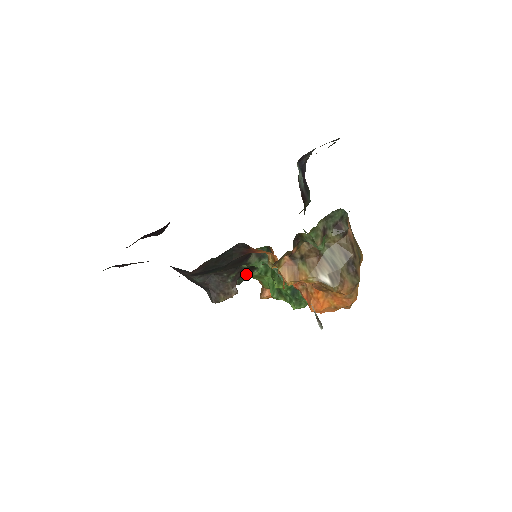
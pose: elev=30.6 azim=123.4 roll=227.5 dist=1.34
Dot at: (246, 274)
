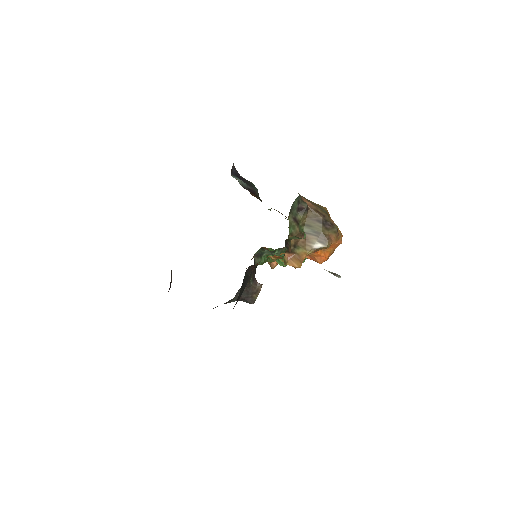
Dot at: occluded
